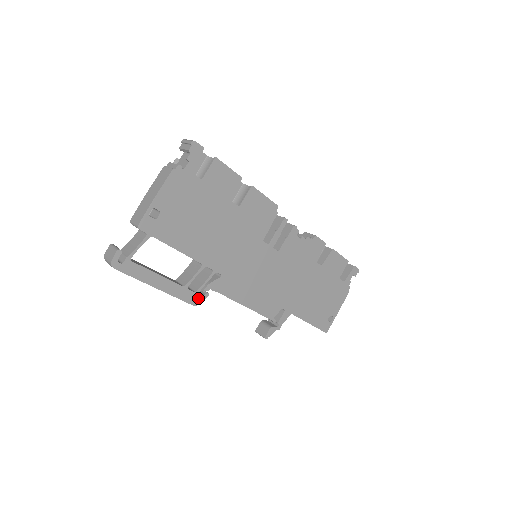
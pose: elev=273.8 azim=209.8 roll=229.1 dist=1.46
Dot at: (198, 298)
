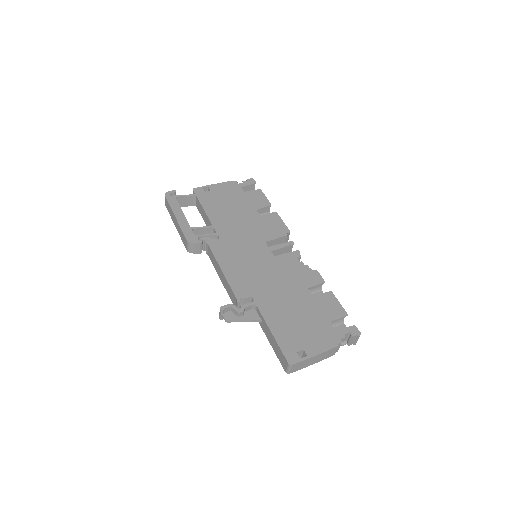
Dot at: (194, 239)
